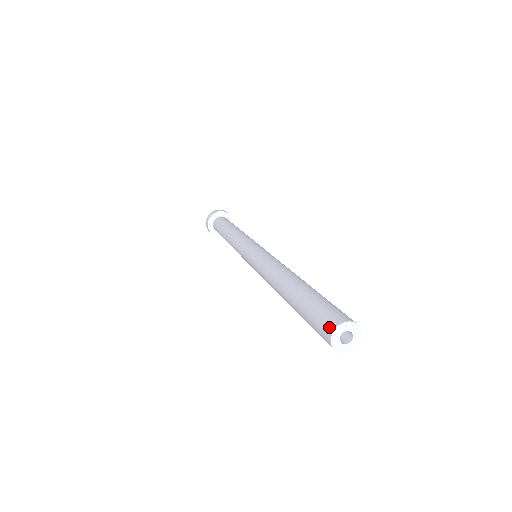
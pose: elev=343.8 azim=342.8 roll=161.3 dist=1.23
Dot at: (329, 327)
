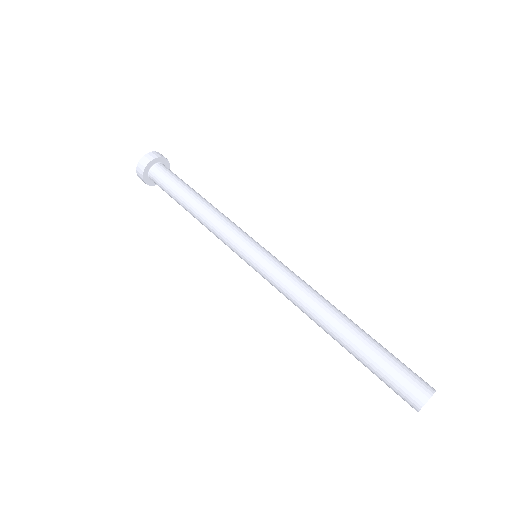
Dot at: occluded
